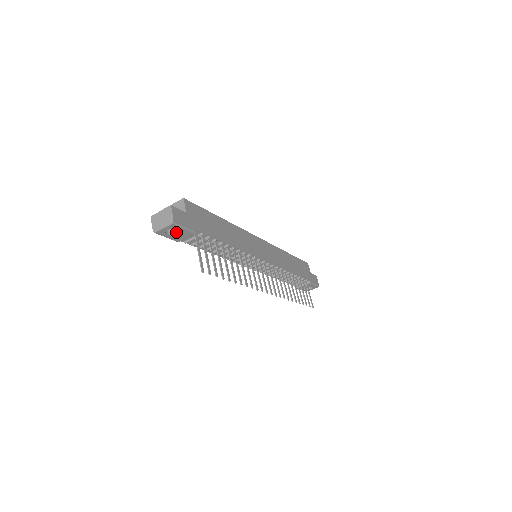
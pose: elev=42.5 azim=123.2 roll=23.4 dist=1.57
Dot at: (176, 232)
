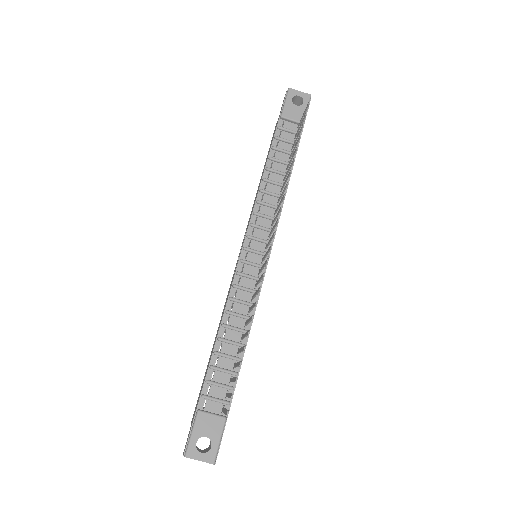
Dot at: (297, 106)
